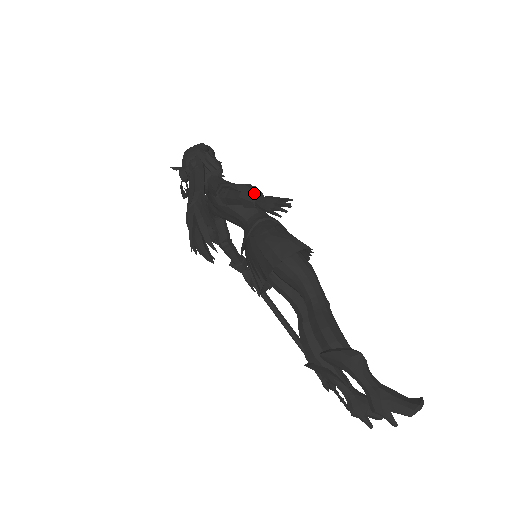
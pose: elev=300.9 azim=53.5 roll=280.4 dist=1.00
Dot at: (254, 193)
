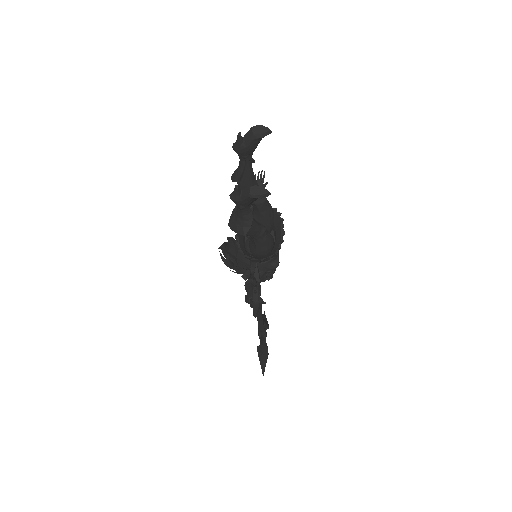
Dot at: occluded
